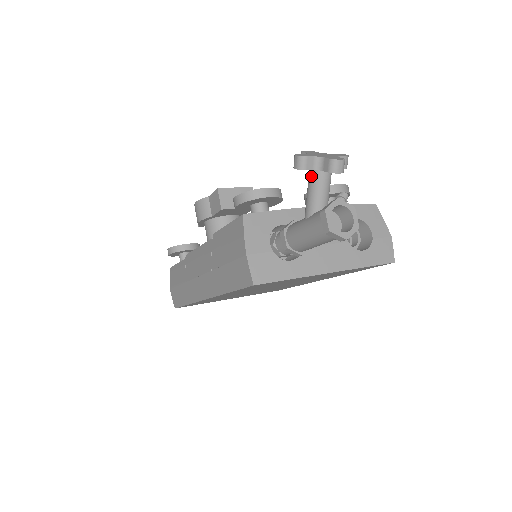
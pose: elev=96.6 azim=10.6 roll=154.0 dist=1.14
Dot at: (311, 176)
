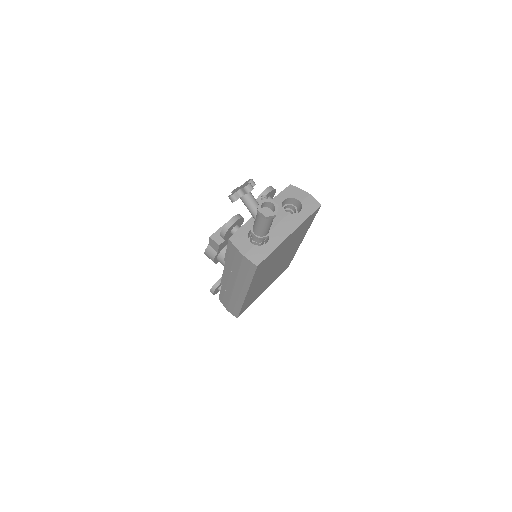
Dot at: (242, 200)
